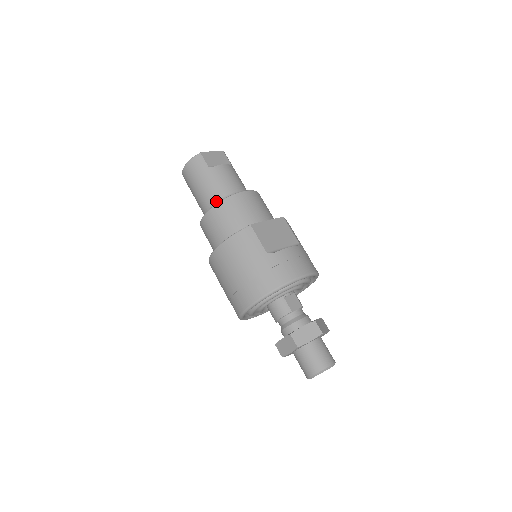
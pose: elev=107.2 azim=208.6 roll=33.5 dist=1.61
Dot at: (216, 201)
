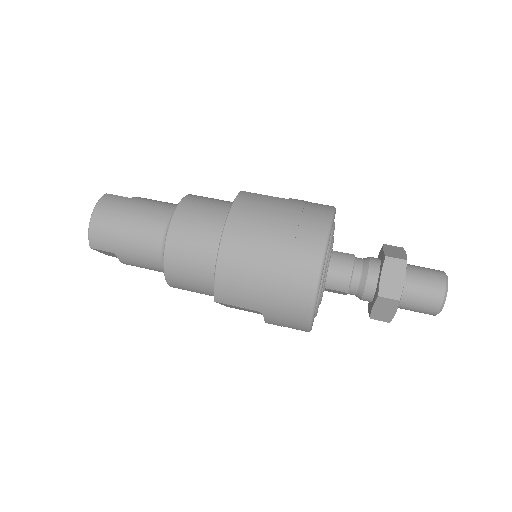
Dot at: (170, 214)
